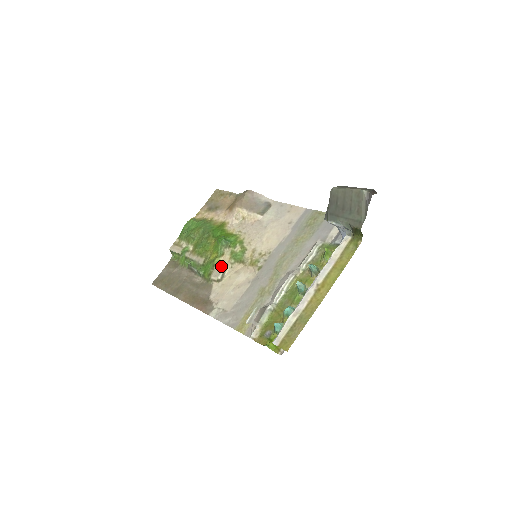
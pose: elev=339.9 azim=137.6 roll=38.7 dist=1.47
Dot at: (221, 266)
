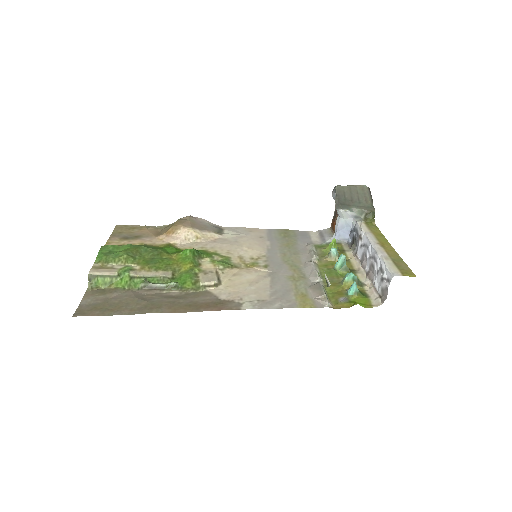
Dot at: (209, 272)
